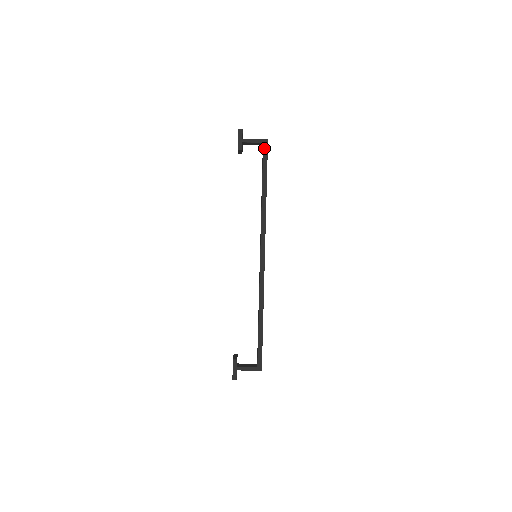
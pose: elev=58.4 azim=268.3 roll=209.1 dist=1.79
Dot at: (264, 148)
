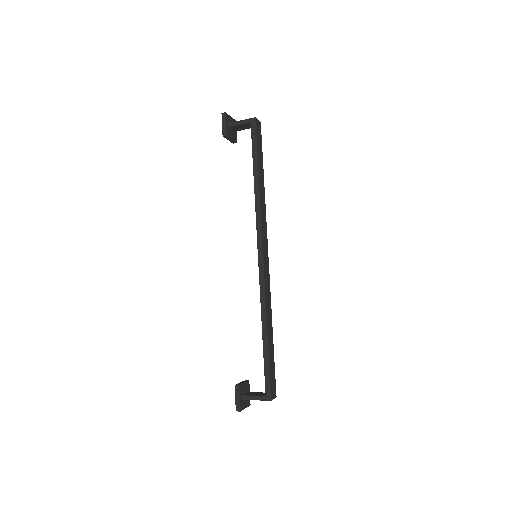
Dot at: (252, 128)
